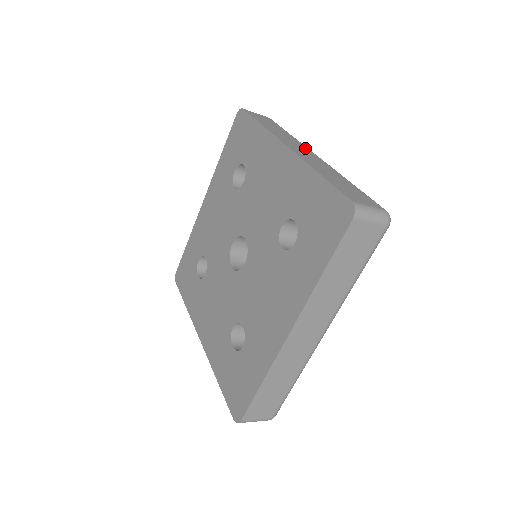
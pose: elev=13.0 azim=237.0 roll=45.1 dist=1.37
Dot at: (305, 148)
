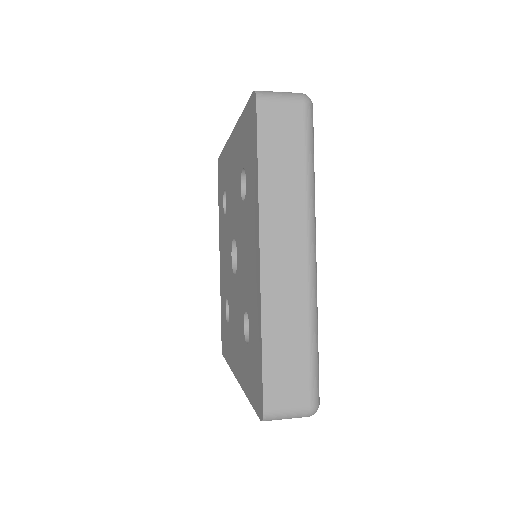
Dot at: occluded
